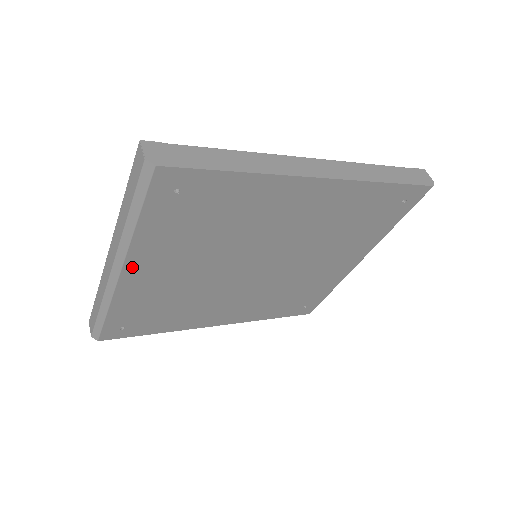
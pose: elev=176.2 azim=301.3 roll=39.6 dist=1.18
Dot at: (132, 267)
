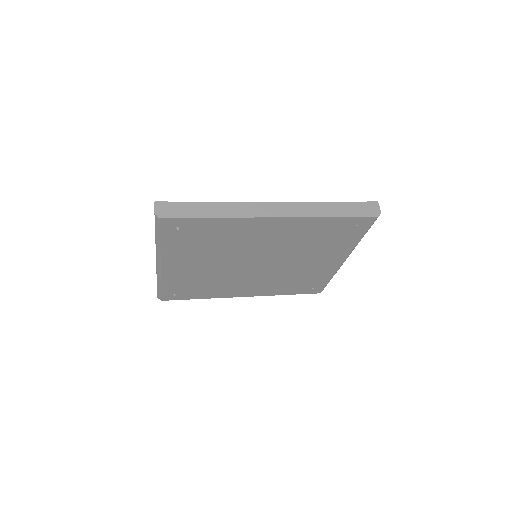
Dot at: (167, 263)
